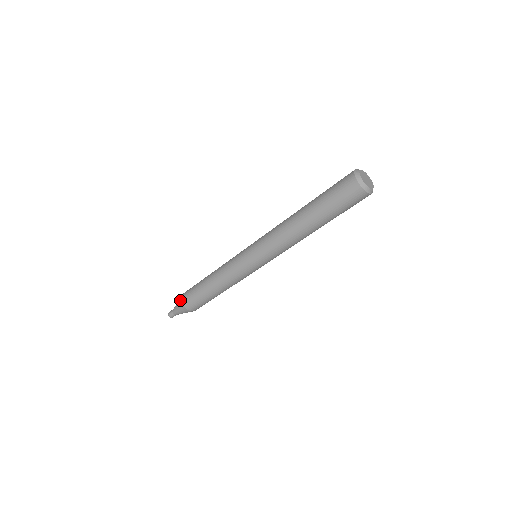
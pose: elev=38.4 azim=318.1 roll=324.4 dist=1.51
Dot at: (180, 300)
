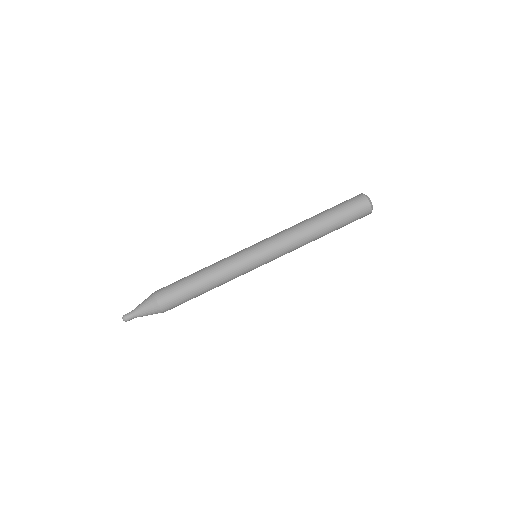
Dot at: (152, 297)
